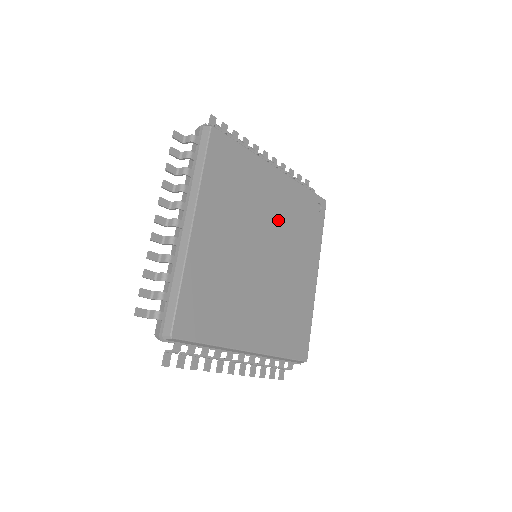
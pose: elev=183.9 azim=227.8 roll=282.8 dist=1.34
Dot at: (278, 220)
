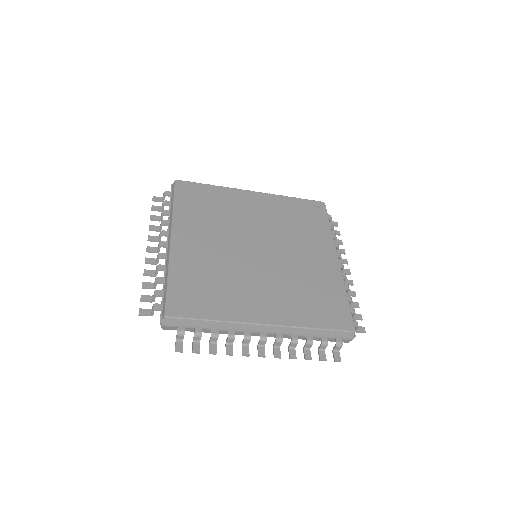
Dot at: (267, 224)
